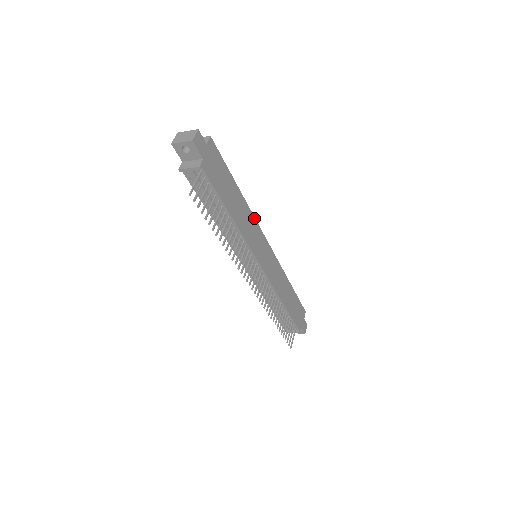
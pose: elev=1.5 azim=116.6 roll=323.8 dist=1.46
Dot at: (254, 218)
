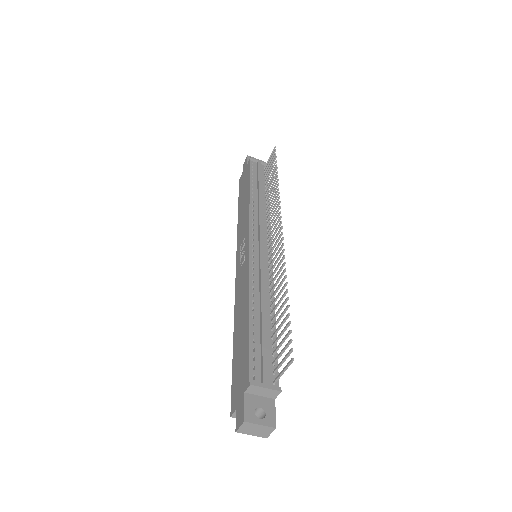
Dot at: occluded
